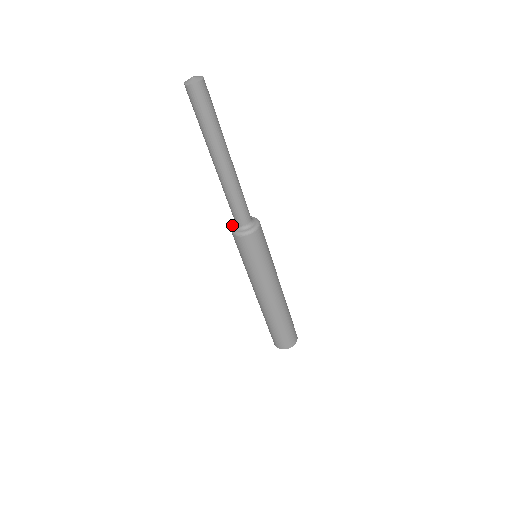
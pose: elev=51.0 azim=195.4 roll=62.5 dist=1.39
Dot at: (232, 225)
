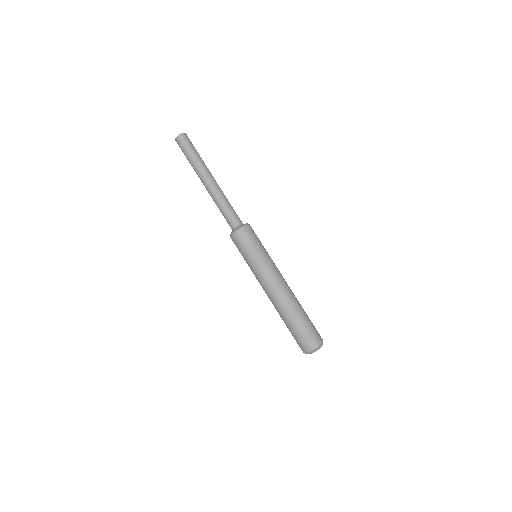
Dot at: occluded
